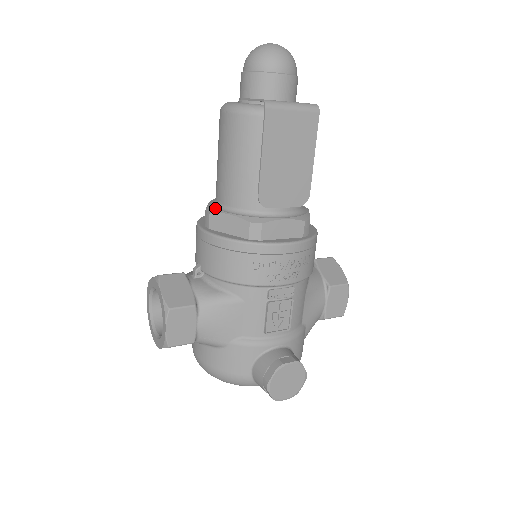
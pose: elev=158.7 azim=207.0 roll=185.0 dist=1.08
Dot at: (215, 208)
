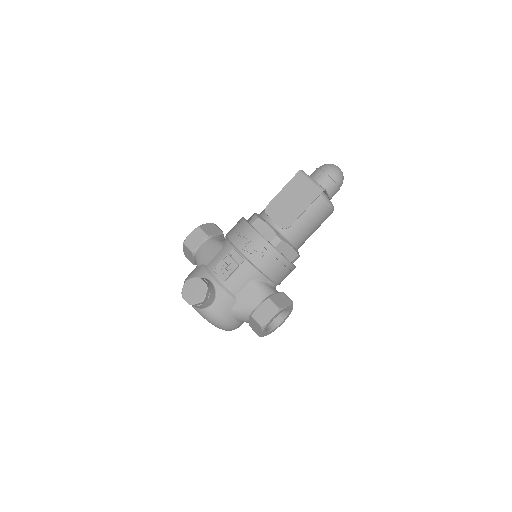
Dot at: occluded
